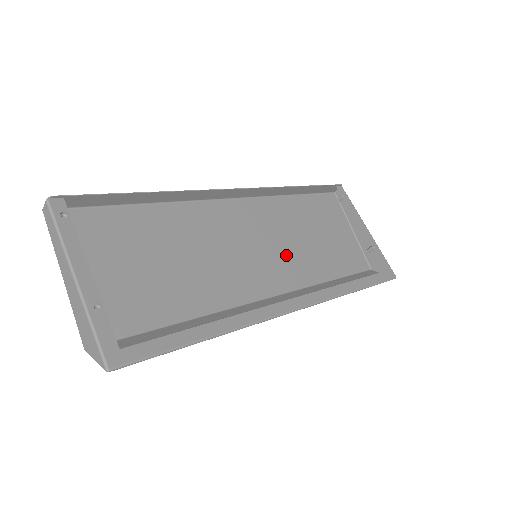
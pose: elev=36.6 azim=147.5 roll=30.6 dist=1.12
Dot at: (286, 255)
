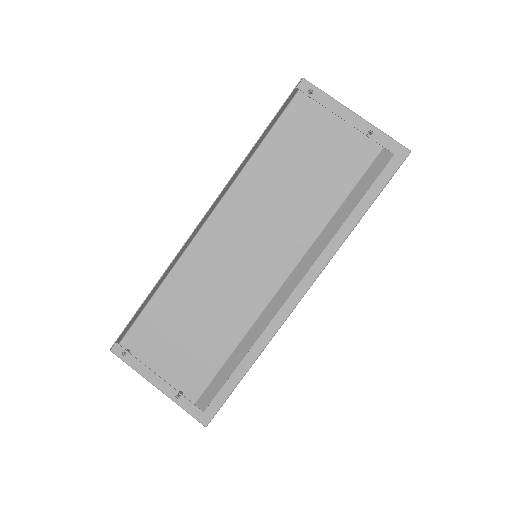
Dot at: (284, 222)
